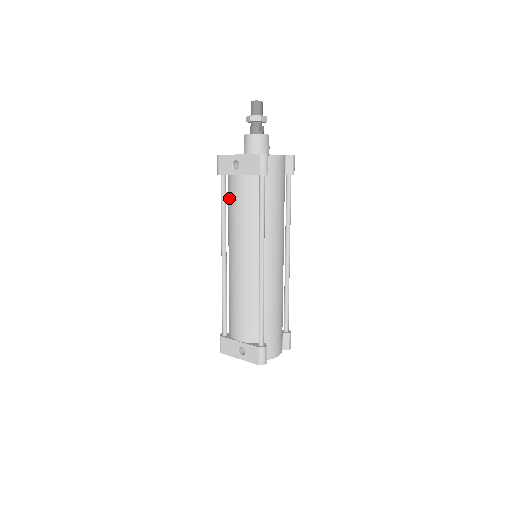
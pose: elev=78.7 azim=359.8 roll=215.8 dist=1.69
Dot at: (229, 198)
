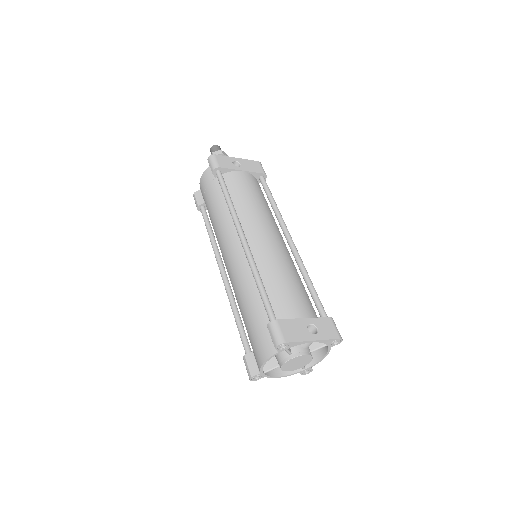
Dot at: (232, 189)
